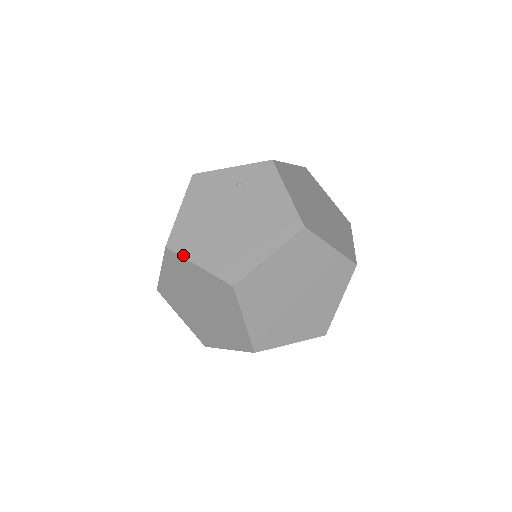
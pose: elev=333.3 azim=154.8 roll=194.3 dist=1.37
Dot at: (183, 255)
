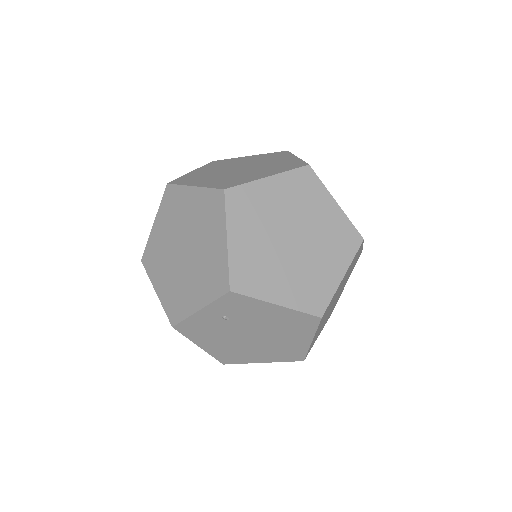
Dot at: (243, 363)
